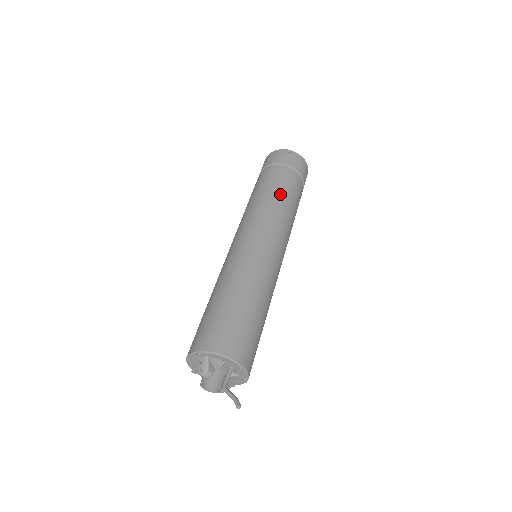
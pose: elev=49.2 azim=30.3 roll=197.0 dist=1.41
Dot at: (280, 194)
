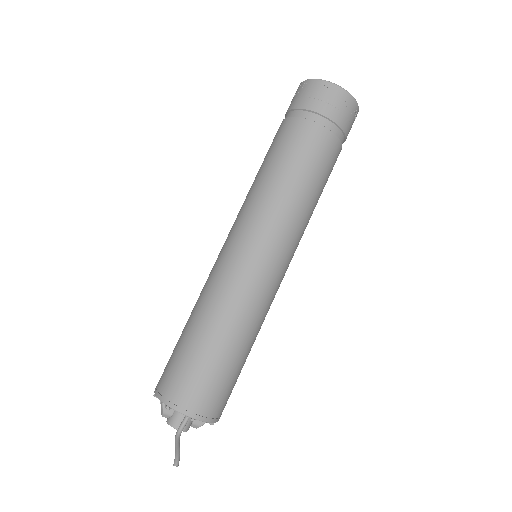
Dot at: (282, 166)
